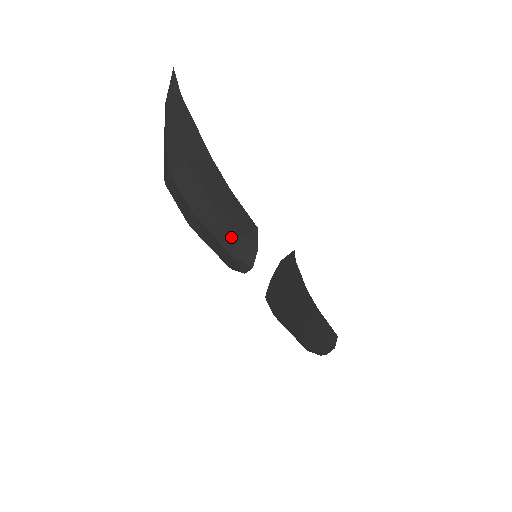
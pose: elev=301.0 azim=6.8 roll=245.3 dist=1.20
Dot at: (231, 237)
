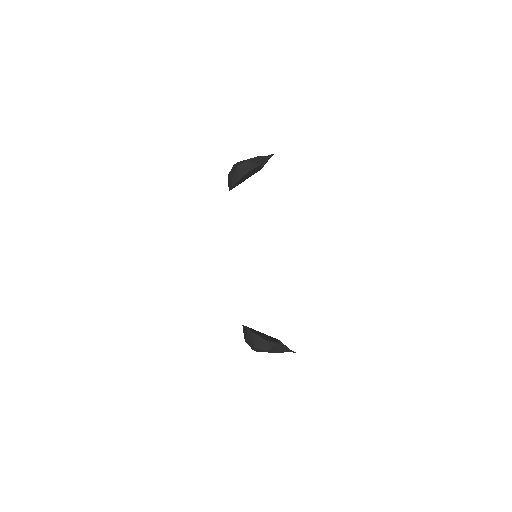
Dot at: (243, 162)
